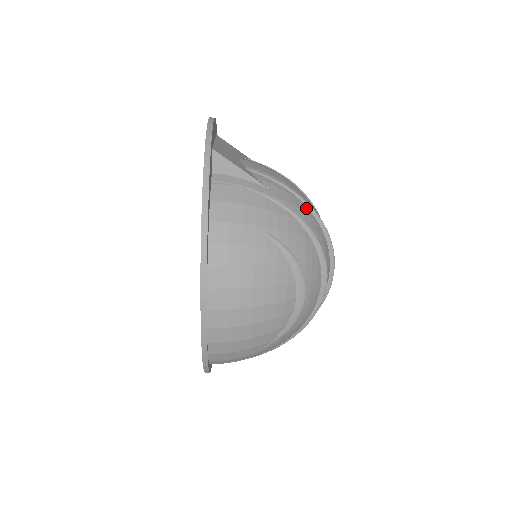
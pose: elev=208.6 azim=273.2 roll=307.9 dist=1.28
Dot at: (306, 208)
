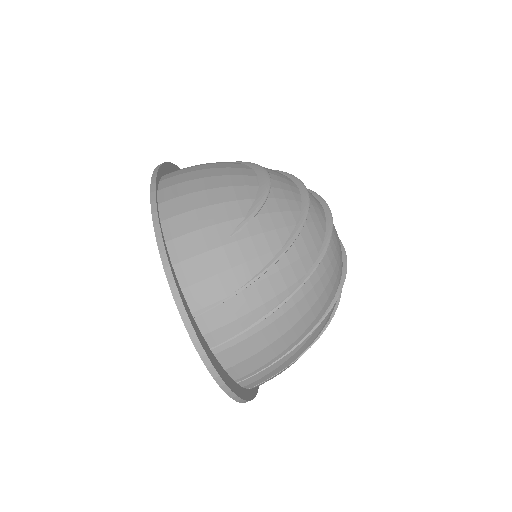
Dot at: occluded
